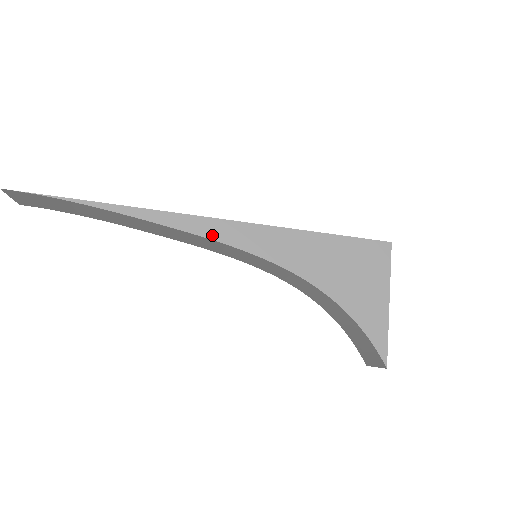
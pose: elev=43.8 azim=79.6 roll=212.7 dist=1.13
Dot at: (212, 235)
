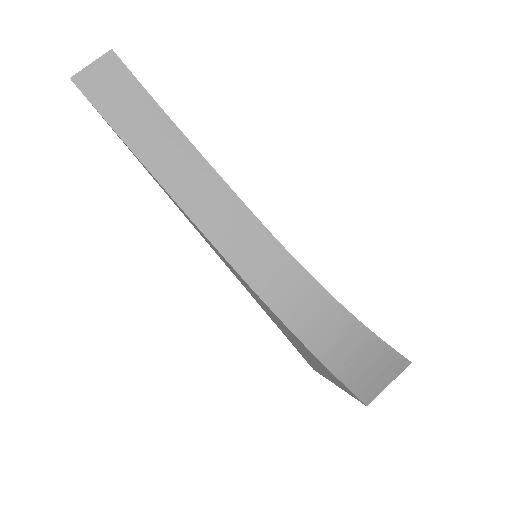
Dot at: (243, 203)
